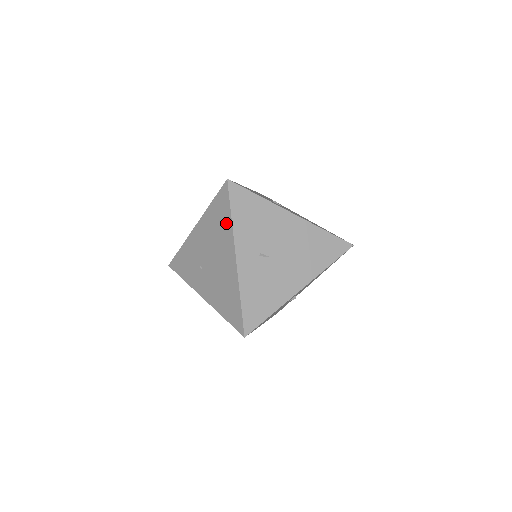
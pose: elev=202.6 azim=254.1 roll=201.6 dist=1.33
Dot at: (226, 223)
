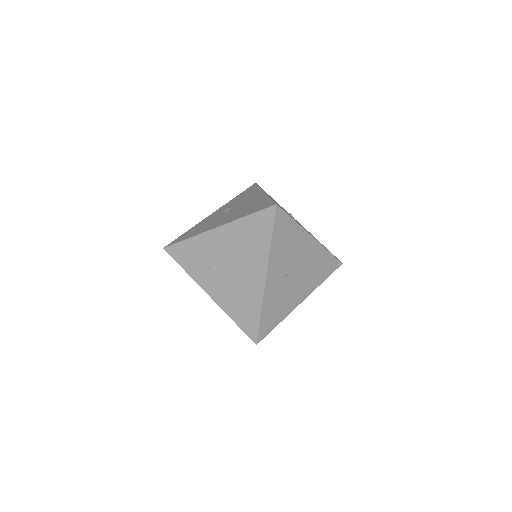
Dot at: (262, 243)
